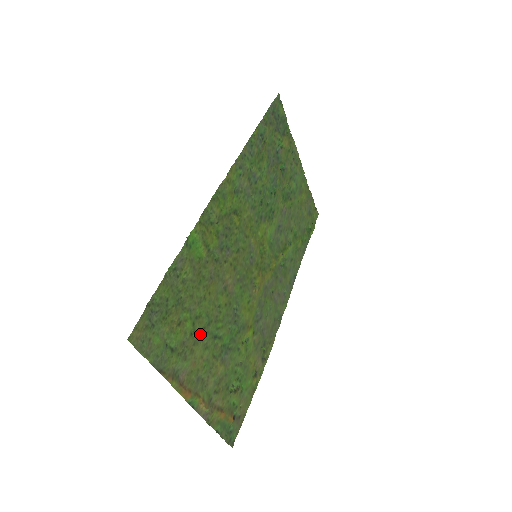
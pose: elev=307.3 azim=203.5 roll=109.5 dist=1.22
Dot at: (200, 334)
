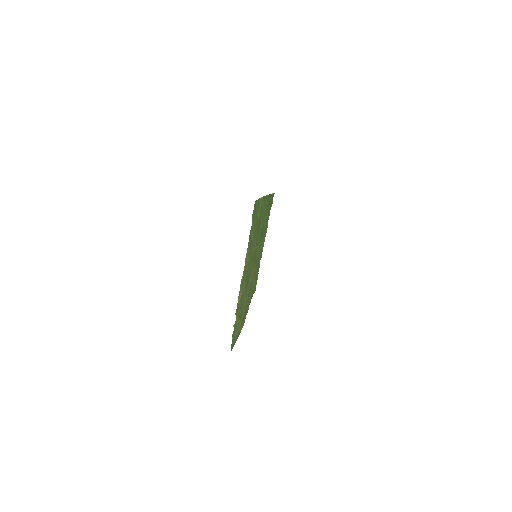
Dot at: occluded
